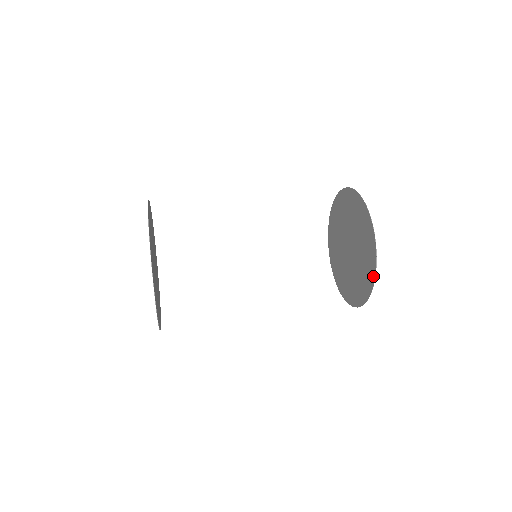
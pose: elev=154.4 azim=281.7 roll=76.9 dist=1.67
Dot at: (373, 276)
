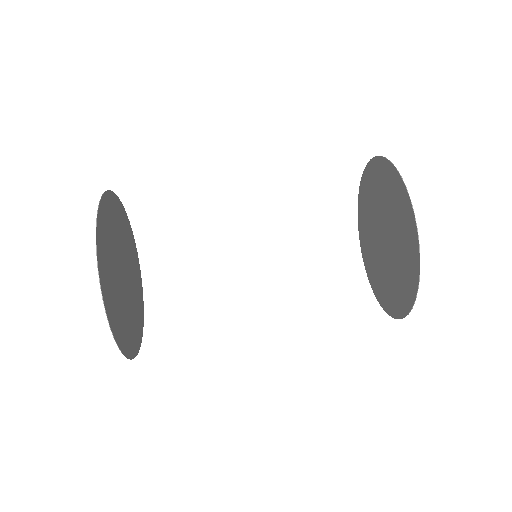
Dot at: (384, 307)
